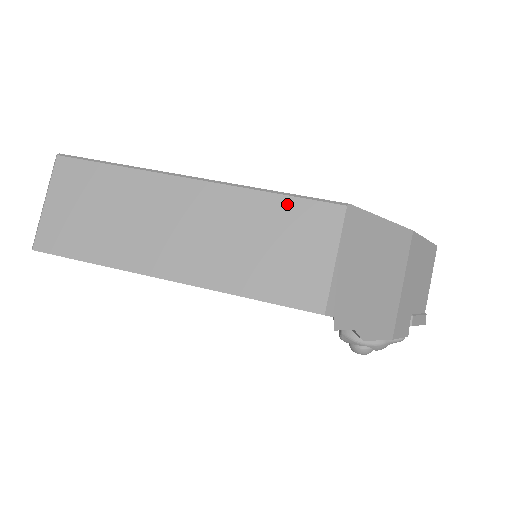
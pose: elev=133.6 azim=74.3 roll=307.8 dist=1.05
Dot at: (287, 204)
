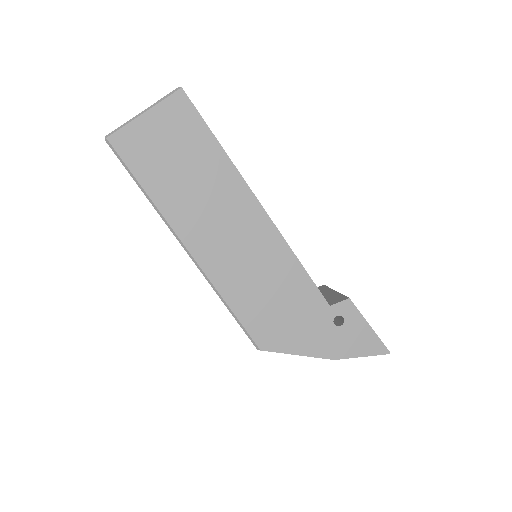
Dot at: (231, 313)
